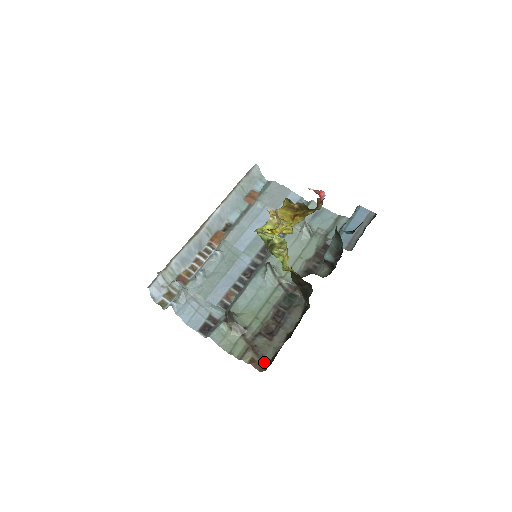
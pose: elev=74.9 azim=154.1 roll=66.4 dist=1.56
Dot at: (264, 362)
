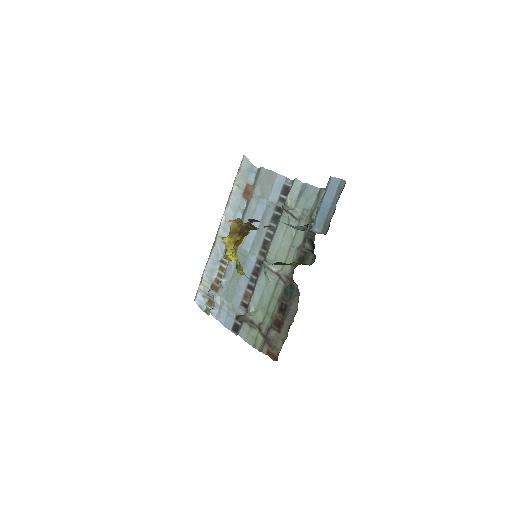
Dot at: (276, 353)
